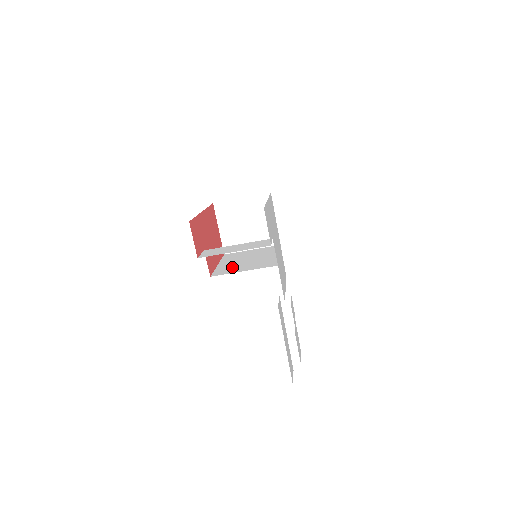
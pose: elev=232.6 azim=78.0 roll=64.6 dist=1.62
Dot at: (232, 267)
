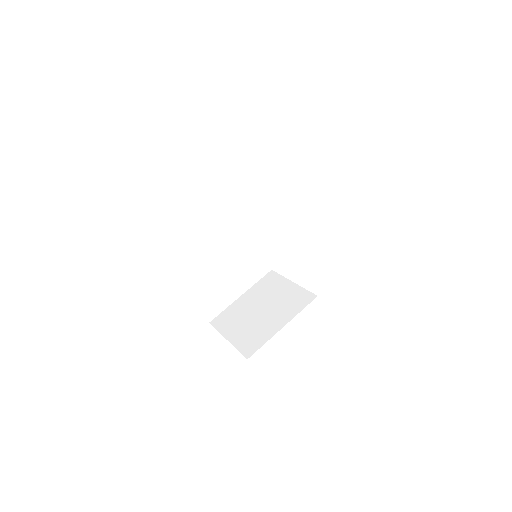
Dot at: occluded
